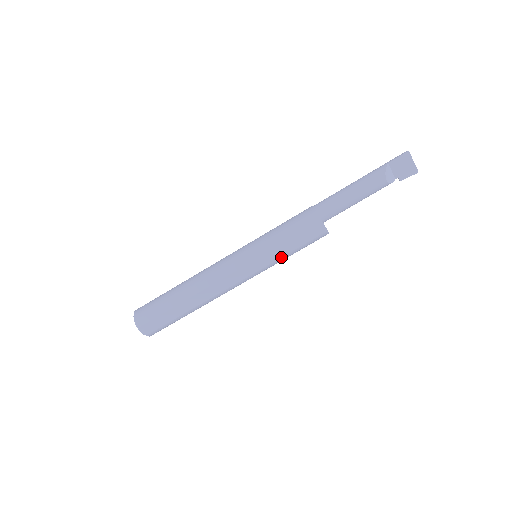
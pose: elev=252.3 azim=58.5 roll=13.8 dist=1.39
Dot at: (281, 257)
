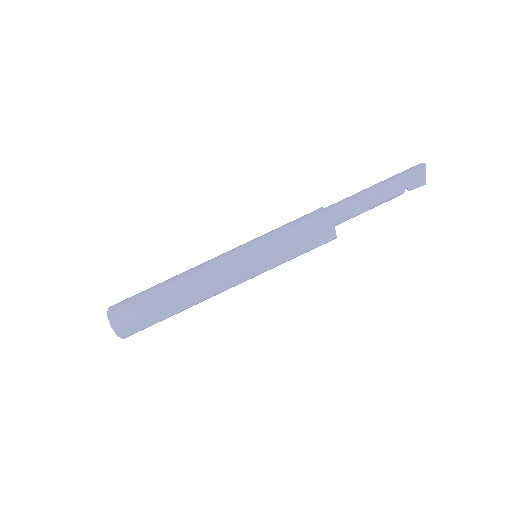
Dot at: (286, 261)
